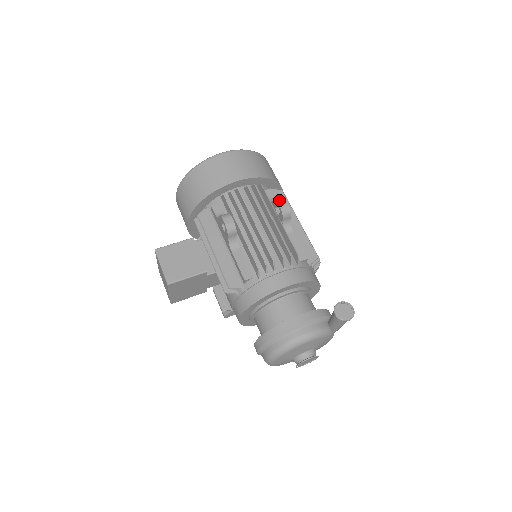
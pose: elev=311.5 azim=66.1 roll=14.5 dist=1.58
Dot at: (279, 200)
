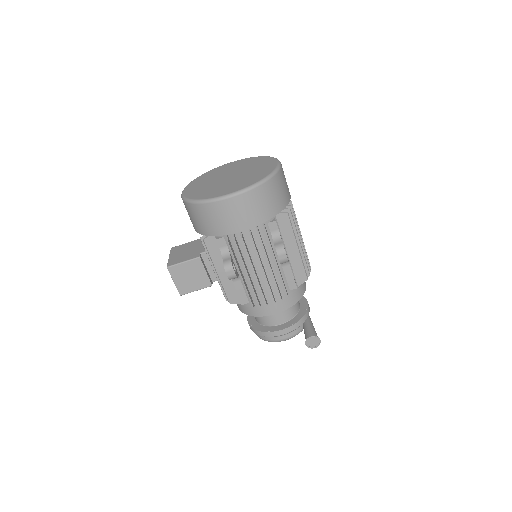
Dot at: (279, 253)
